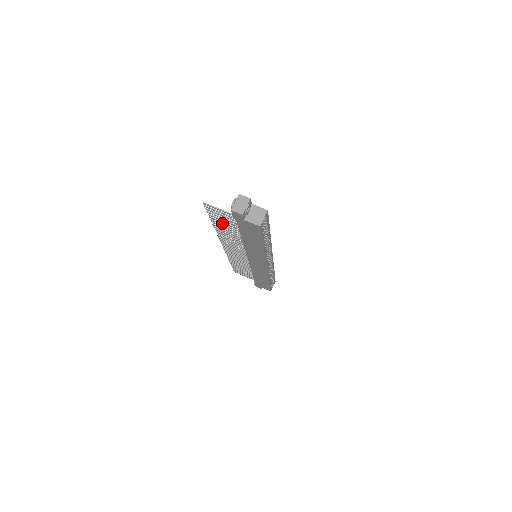
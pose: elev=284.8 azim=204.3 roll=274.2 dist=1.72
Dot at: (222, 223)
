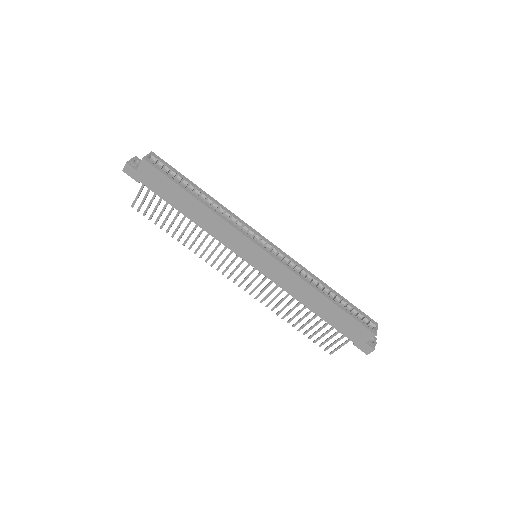
Dot at: (171, 223)
